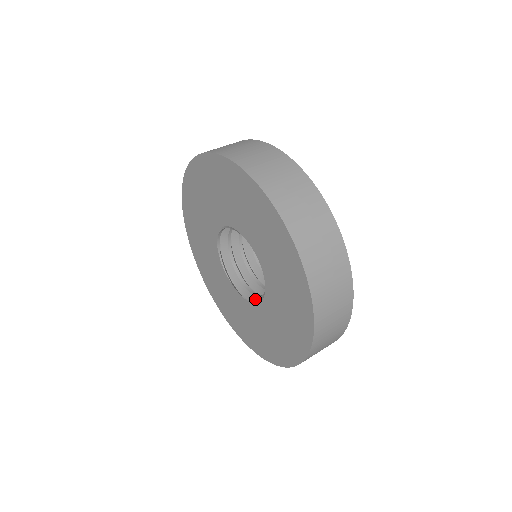
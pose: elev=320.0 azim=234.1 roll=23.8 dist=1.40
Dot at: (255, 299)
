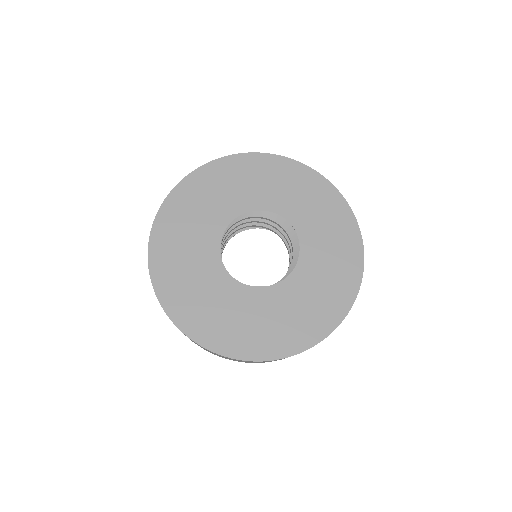
Dot at: occluded
